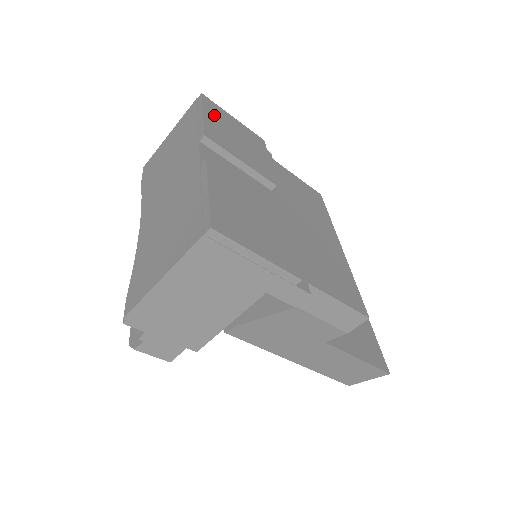
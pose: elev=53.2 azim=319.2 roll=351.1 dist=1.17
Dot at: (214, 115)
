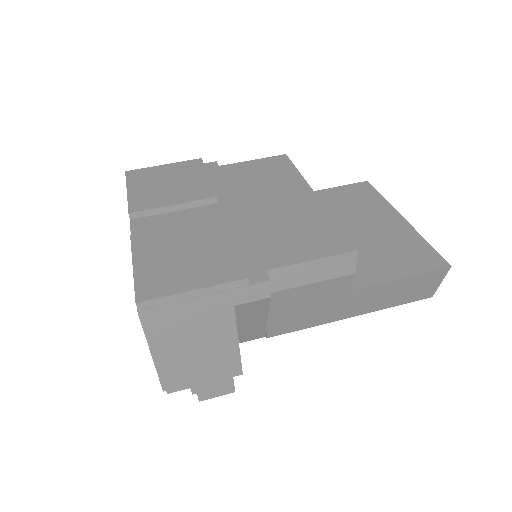
Dot at: (139, 182)
